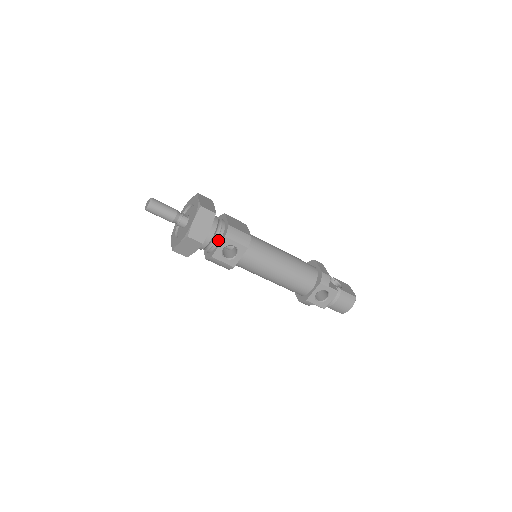
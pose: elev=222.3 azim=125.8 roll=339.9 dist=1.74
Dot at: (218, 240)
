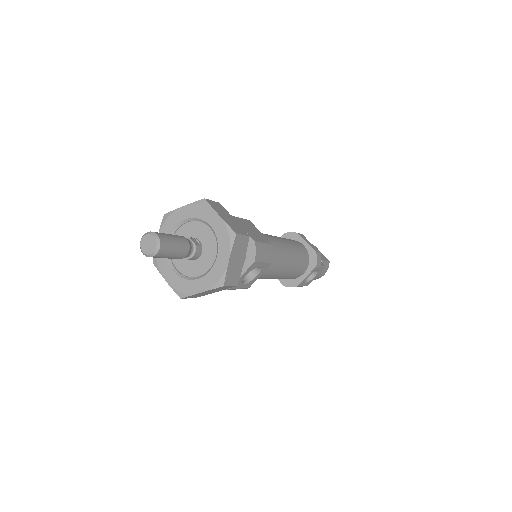
Dot at: occluded
